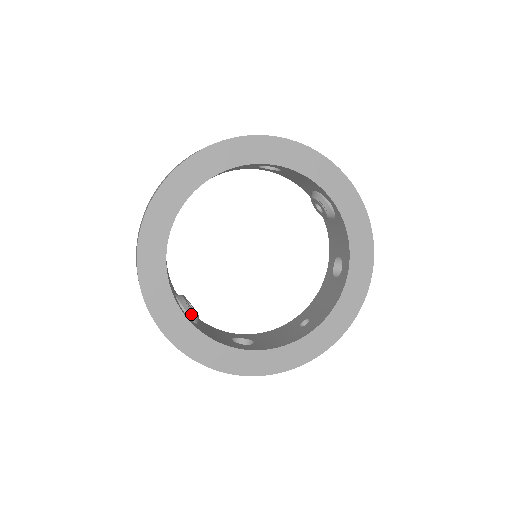
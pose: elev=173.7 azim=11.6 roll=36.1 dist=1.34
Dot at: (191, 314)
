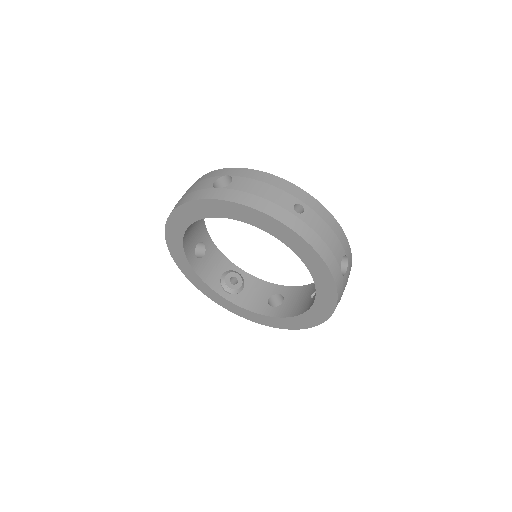
Dot at: (230, 291)
